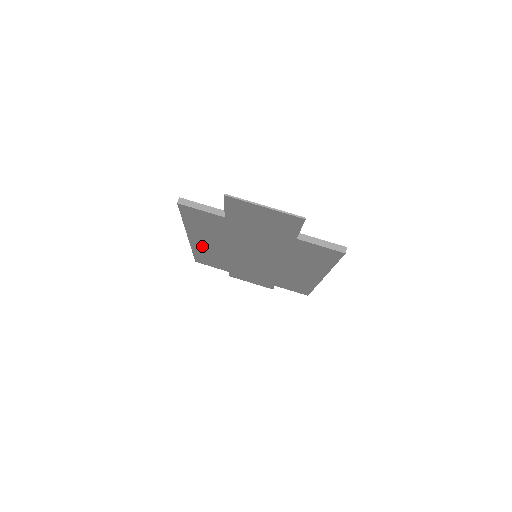
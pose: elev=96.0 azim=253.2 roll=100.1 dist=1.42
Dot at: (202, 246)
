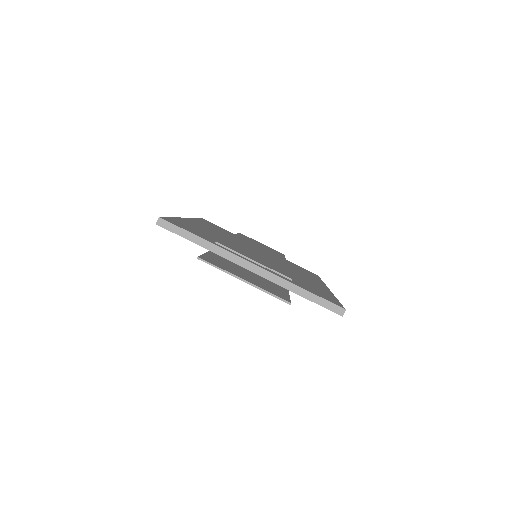
Dot at: occluded
